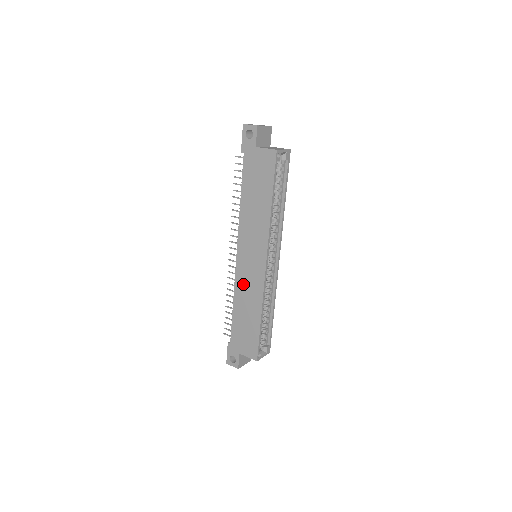
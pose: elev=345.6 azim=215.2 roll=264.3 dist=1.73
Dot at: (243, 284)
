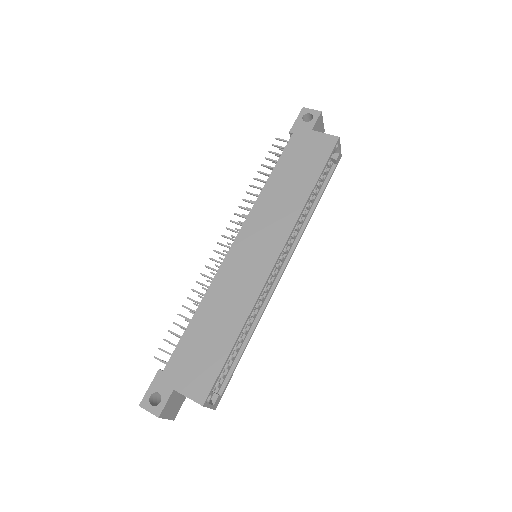
Dot at: (228, 282)
